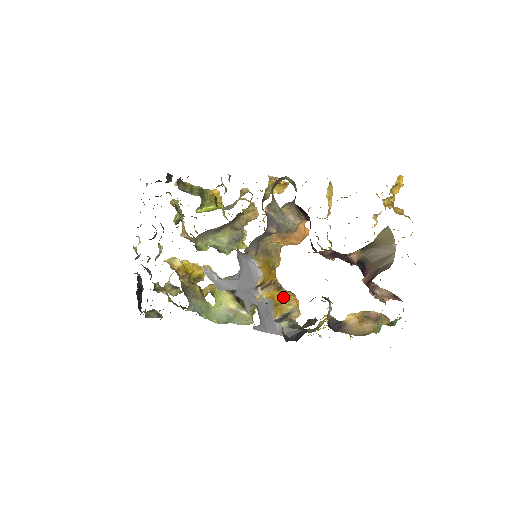
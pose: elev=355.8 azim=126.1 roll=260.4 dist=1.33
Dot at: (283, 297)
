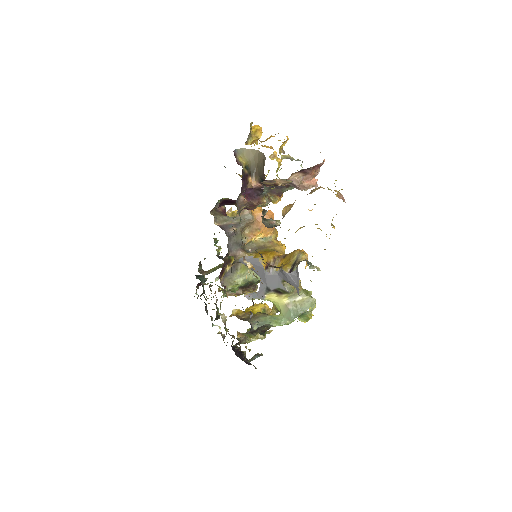
Dot at: (289, 258)
